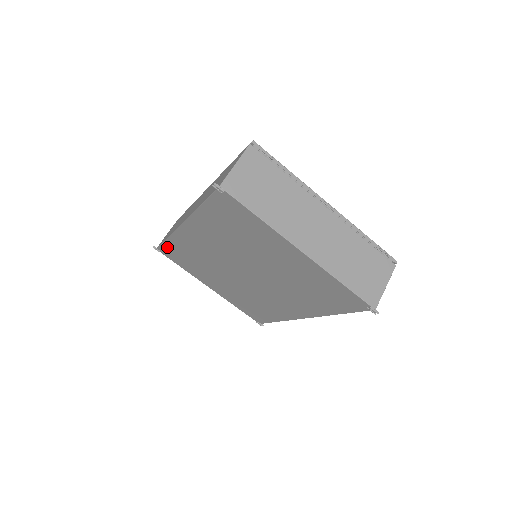
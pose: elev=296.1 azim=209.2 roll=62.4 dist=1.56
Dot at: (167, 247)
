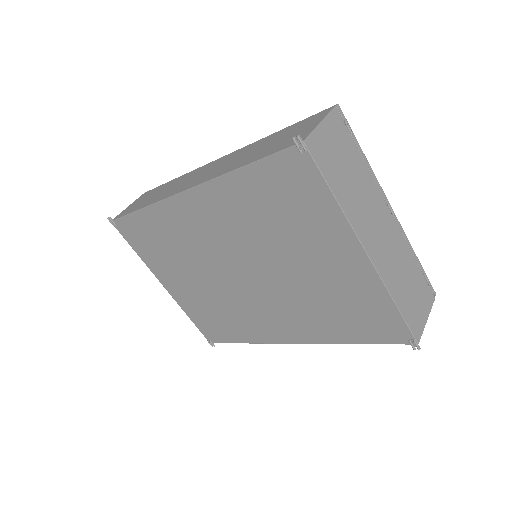
Dot at: (133, 221)
